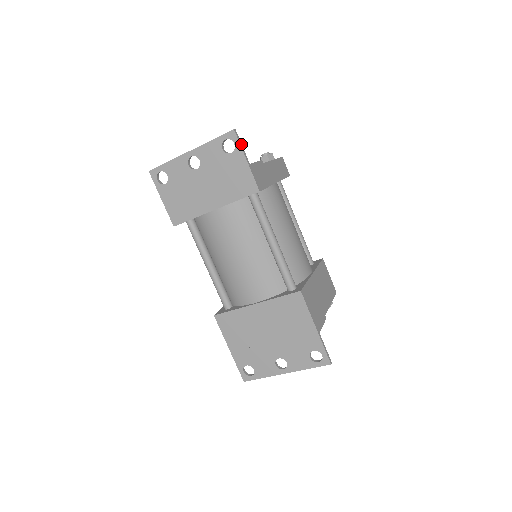
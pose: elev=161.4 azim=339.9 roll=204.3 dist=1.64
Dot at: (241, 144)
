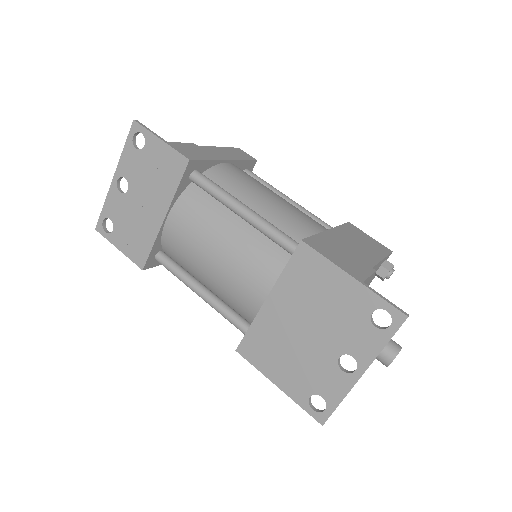
Dot at: (149, 129)
